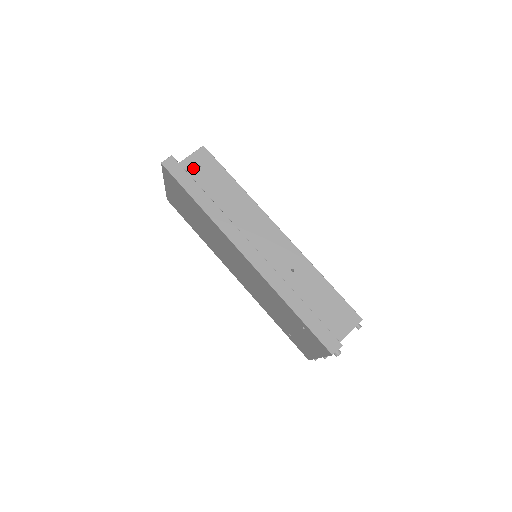
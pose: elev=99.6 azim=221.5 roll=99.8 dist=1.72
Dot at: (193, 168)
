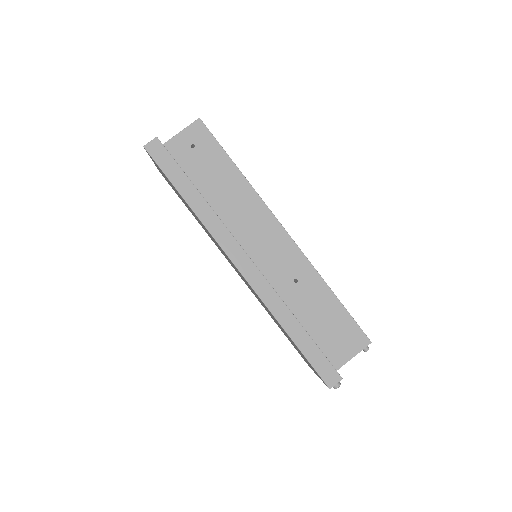
Dot at: (185, 148)
